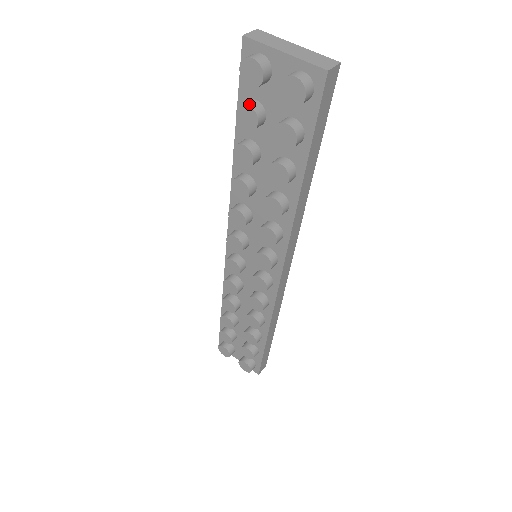
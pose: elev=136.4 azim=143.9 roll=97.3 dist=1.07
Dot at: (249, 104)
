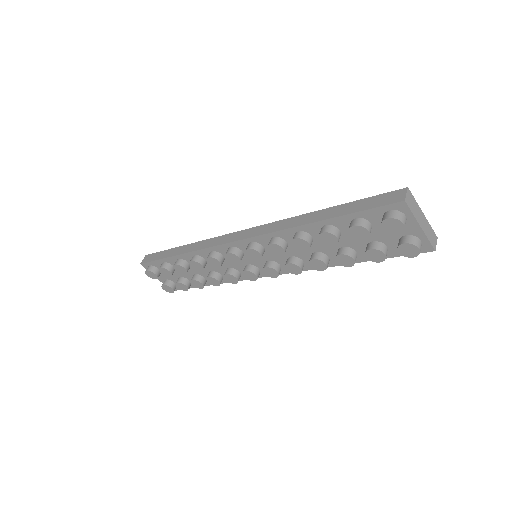
Dot at: (369, 230)
